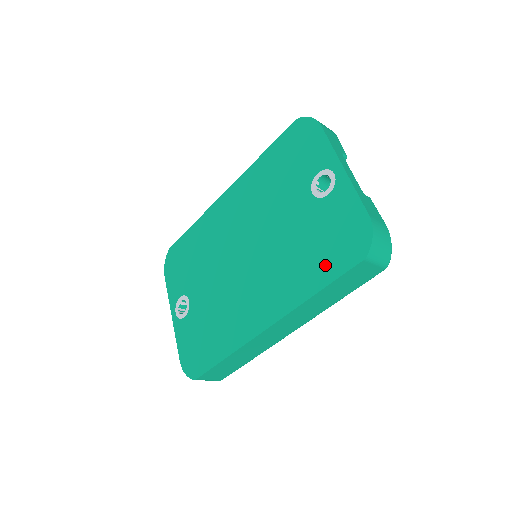
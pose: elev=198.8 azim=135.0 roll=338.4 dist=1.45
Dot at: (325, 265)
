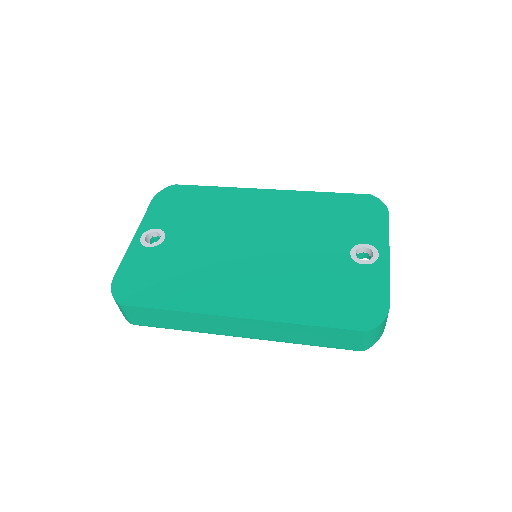
Dot at: (327, 310)
